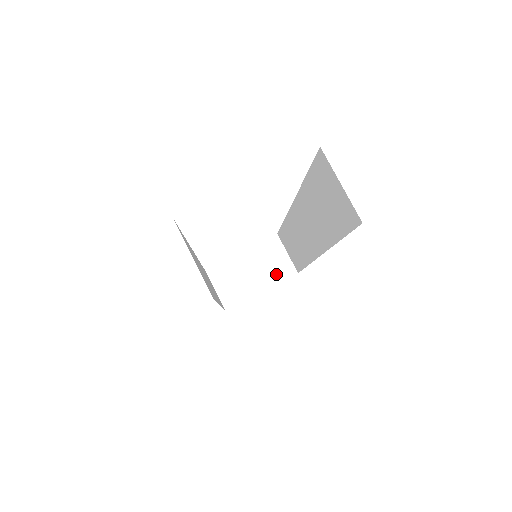
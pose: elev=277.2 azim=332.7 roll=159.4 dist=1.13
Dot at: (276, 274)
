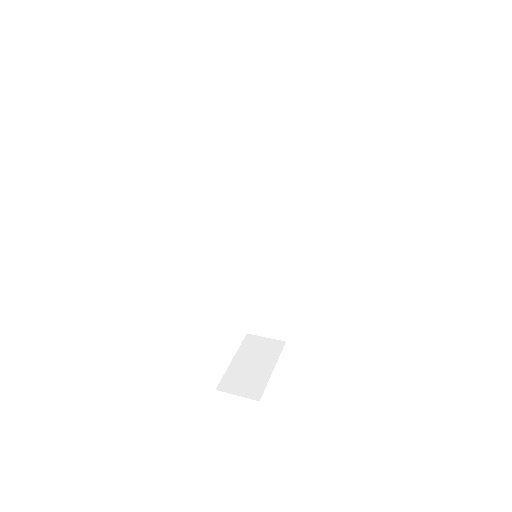
Dot at: (272, 352)
